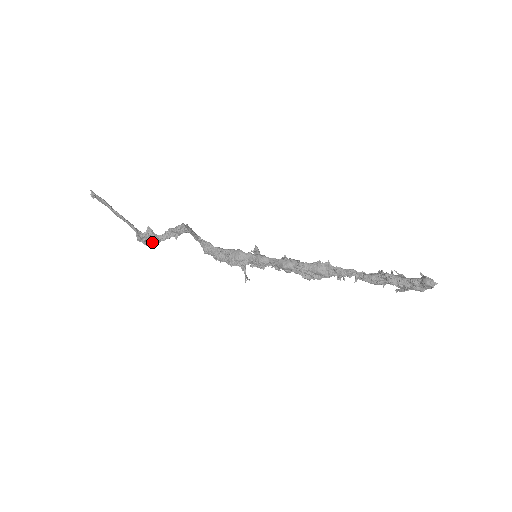
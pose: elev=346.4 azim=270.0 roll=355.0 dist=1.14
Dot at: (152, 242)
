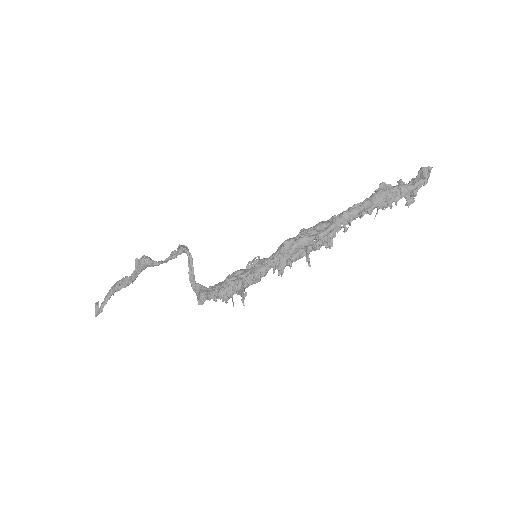
Dot at: (150, 259)
